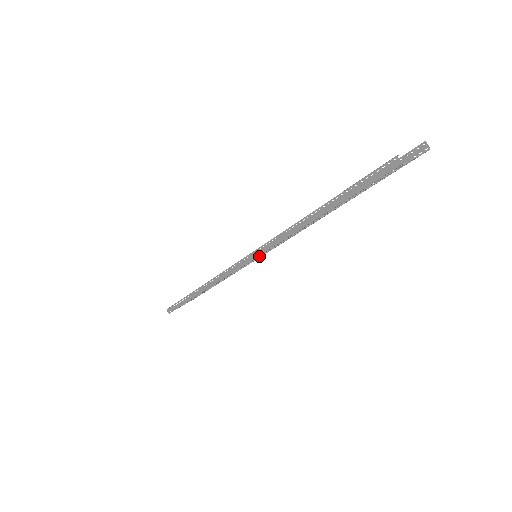
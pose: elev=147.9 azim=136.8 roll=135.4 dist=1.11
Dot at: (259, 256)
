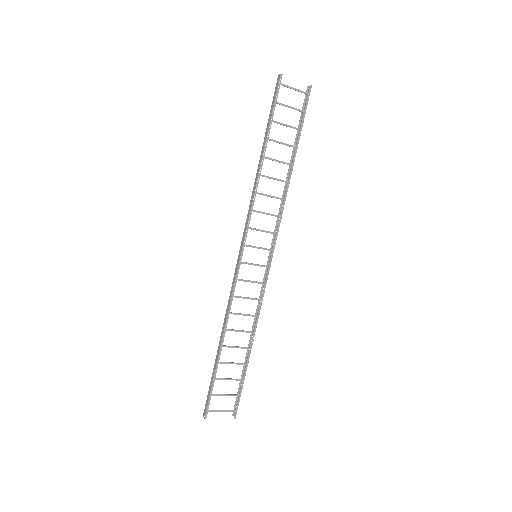
Dot at: (255, 246)
